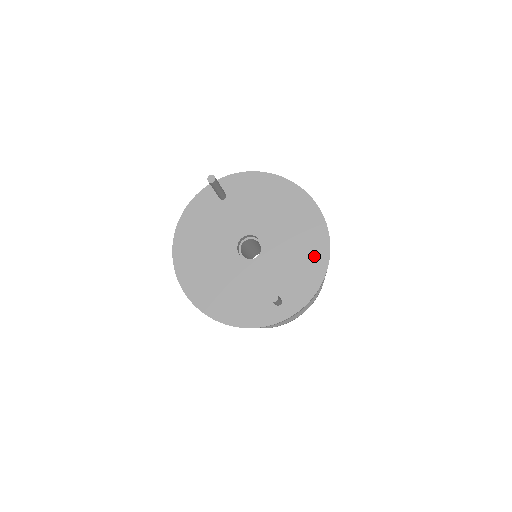
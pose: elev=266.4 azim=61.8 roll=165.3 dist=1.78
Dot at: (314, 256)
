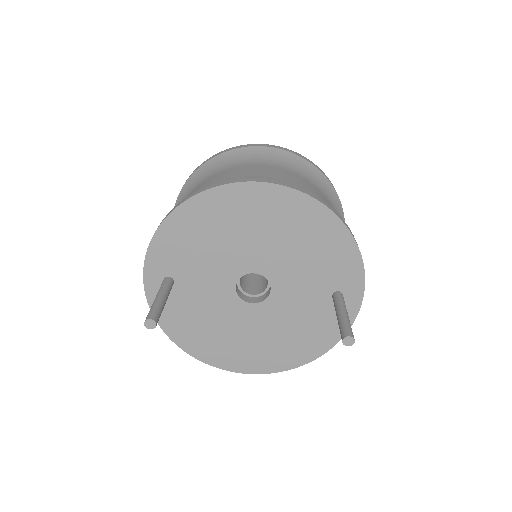
Dot at: (316, 227)
